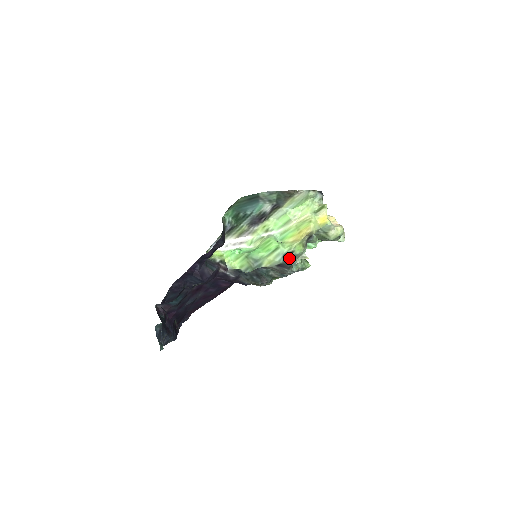
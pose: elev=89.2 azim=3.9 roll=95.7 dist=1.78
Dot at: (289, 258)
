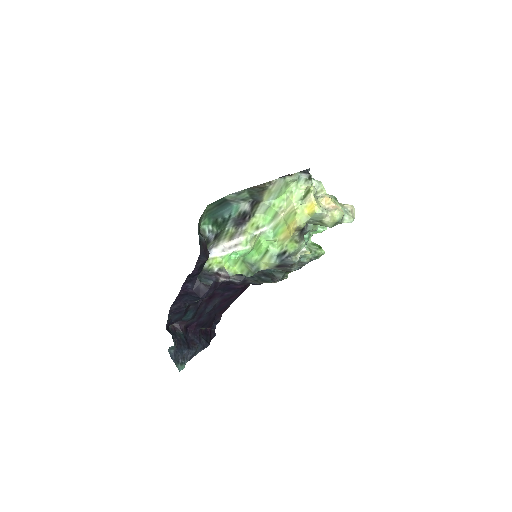
Dot at: (284, 258)
